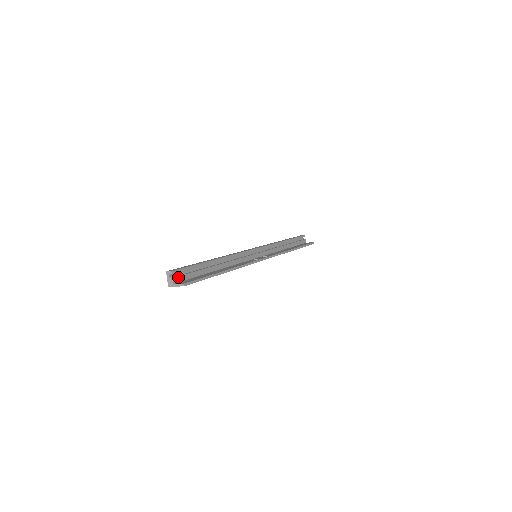
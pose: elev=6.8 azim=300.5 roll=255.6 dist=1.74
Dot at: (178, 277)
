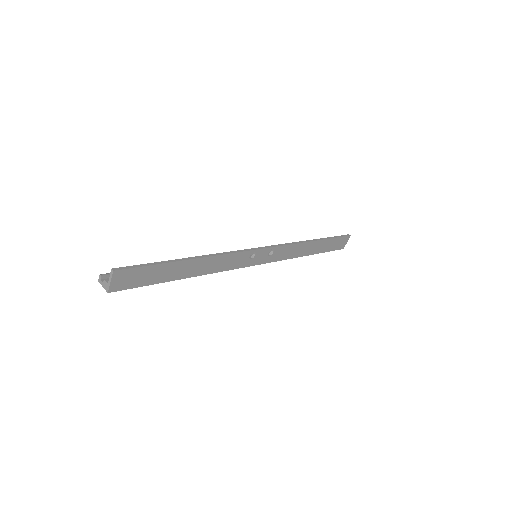
Dot at: occluded
